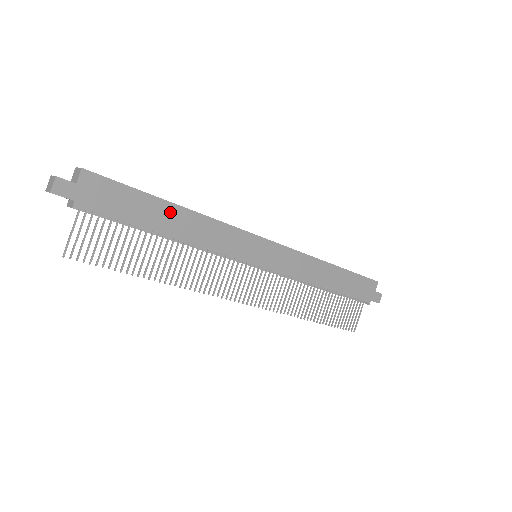
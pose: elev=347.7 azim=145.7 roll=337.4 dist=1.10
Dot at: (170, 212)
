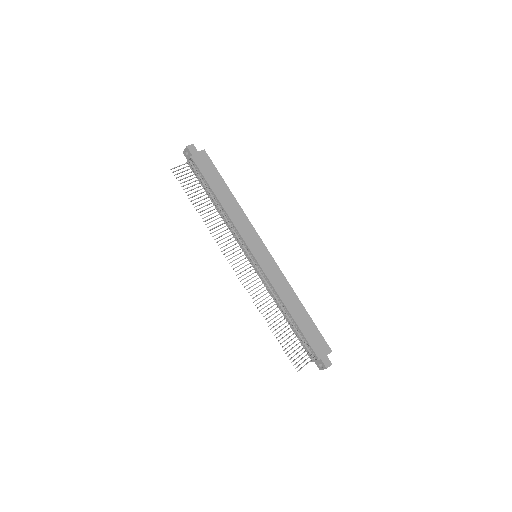
Dot at: (227, 193)
